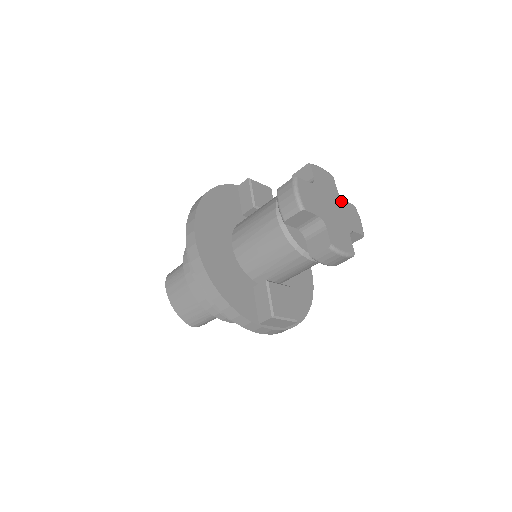
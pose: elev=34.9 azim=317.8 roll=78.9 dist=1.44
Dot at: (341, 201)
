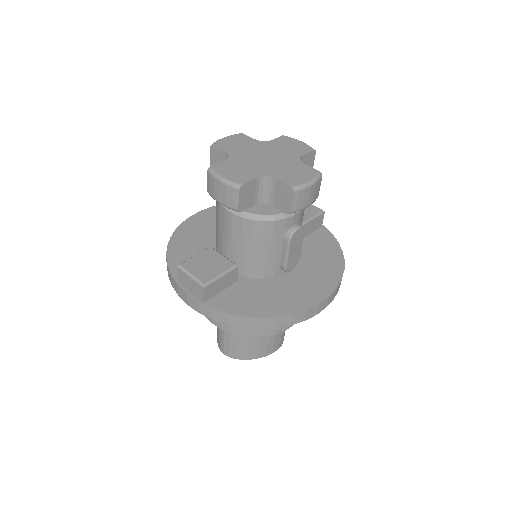
Dot at: (294, 161)
